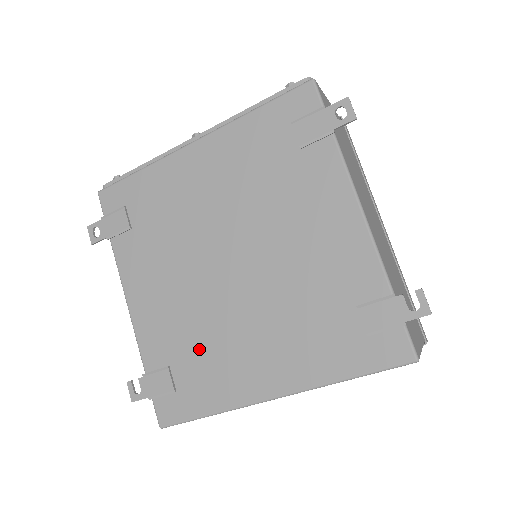
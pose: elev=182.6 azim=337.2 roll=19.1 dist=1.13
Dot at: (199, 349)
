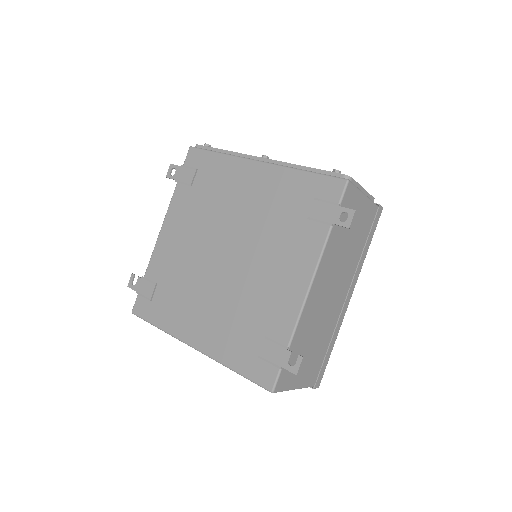
Dot at: (177, 288)
